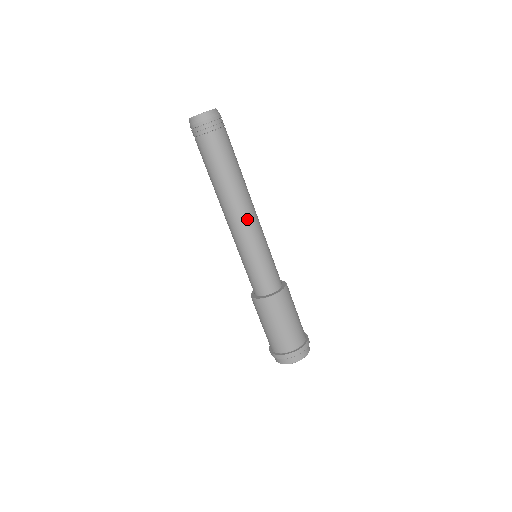
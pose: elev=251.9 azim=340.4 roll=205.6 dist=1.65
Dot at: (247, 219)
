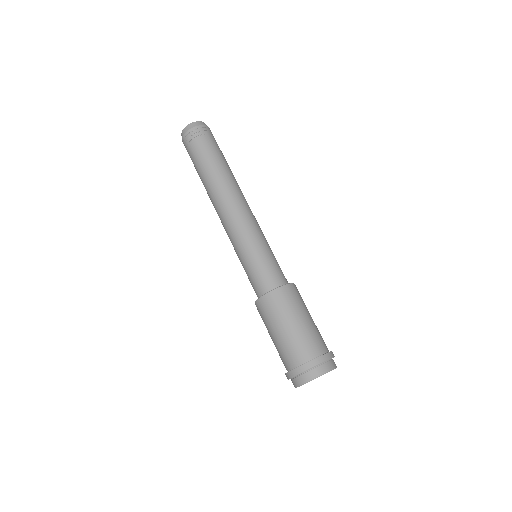
Dot at: (245, 209)
